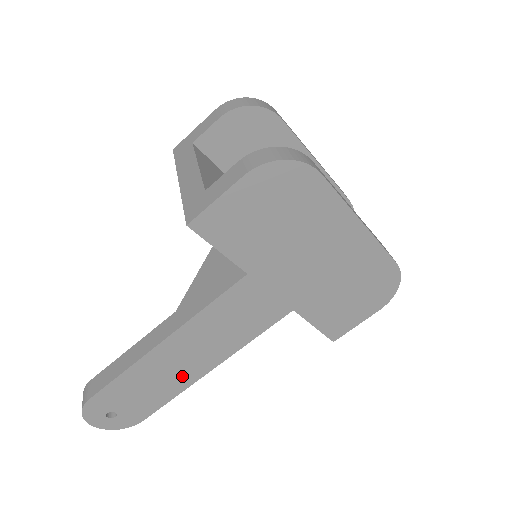
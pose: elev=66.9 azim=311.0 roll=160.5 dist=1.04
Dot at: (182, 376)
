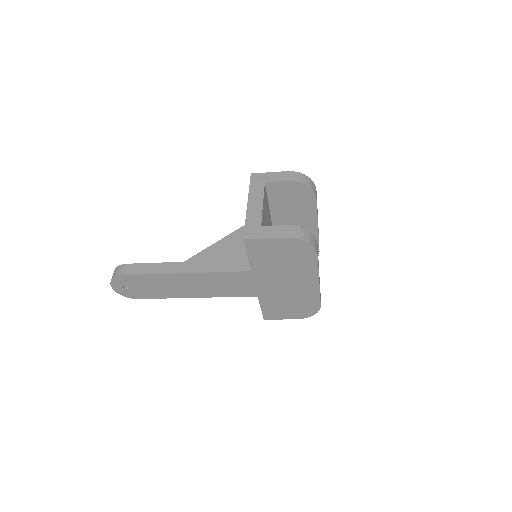
Dot at: (179, 292)
